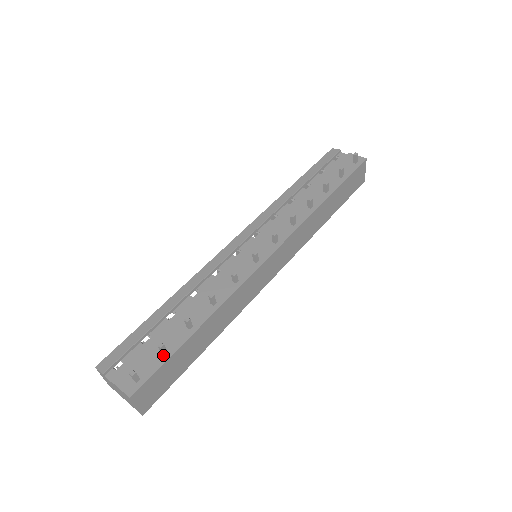
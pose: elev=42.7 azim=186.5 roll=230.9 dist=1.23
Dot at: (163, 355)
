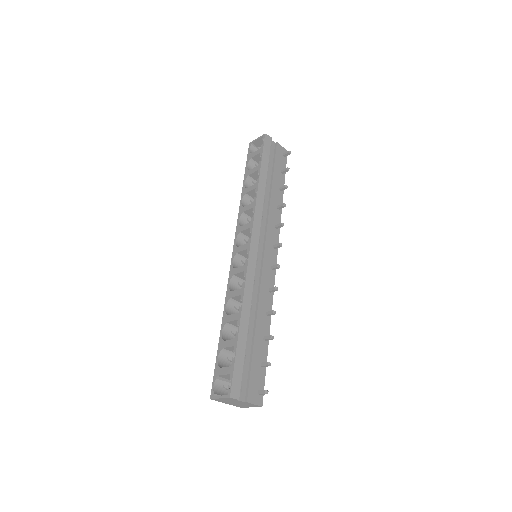
Dot at: (263, 367)
